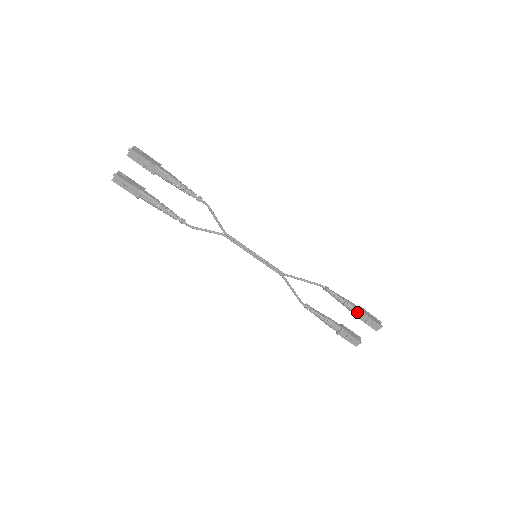
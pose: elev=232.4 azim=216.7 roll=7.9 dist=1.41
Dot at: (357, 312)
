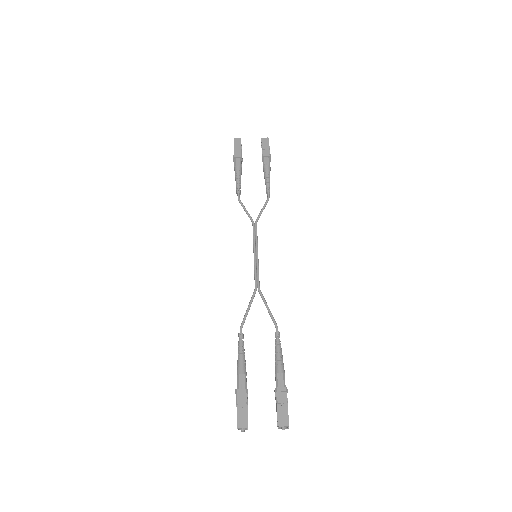
Dot at: (282, 383)
